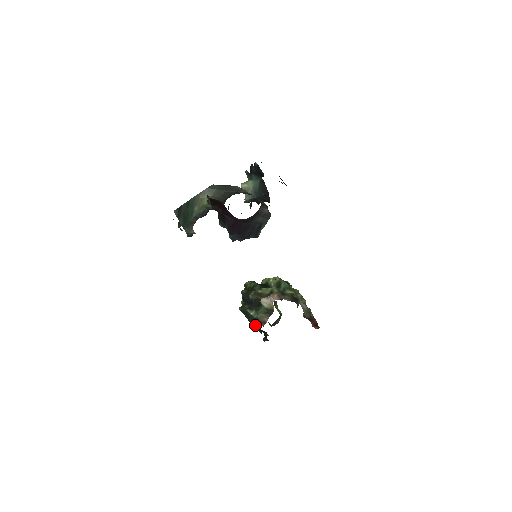
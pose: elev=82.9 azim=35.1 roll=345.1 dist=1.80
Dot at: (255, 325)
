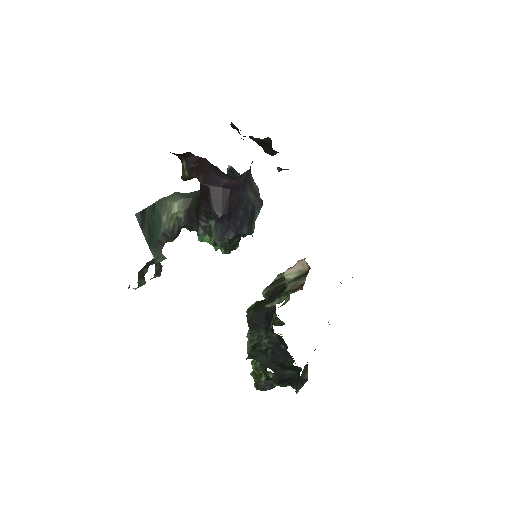
Dot at: (279, 359)
